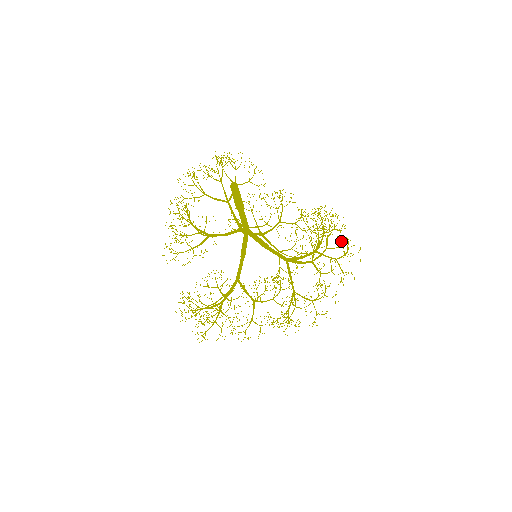
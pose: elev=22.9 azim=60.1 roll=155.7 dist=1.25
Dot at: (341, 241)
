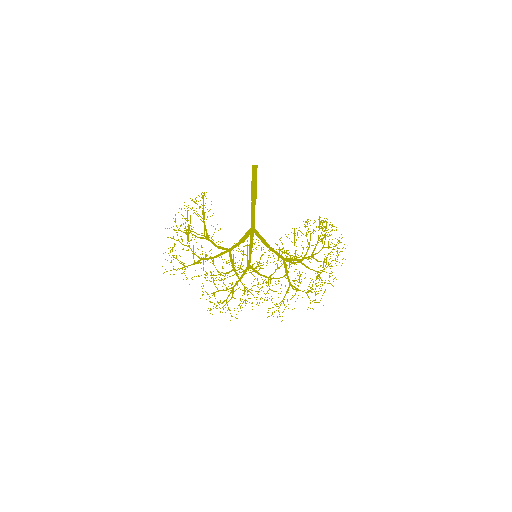
Dot at: occluded
